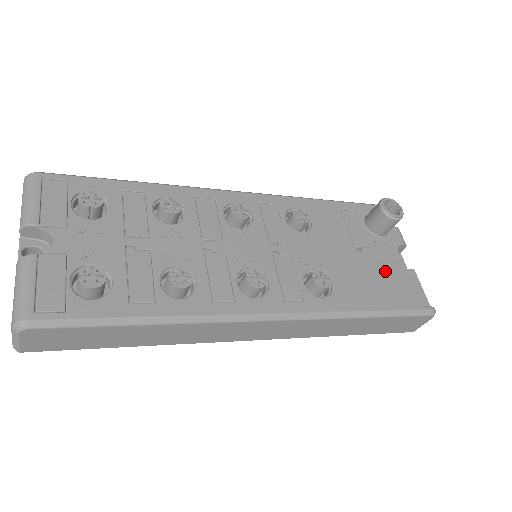
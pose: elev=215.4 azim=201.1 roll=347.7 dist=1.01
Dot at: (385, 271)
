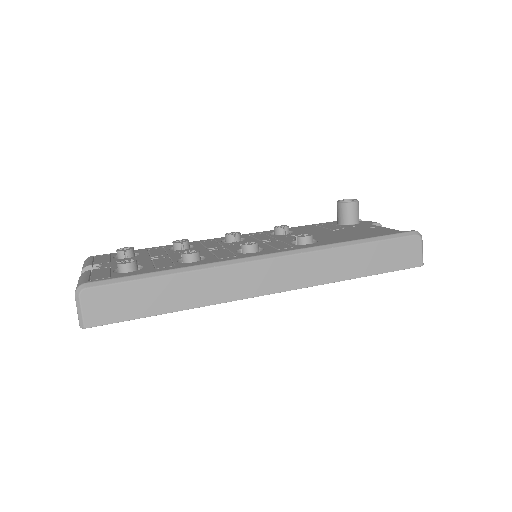
Dot at: (363, 230)
